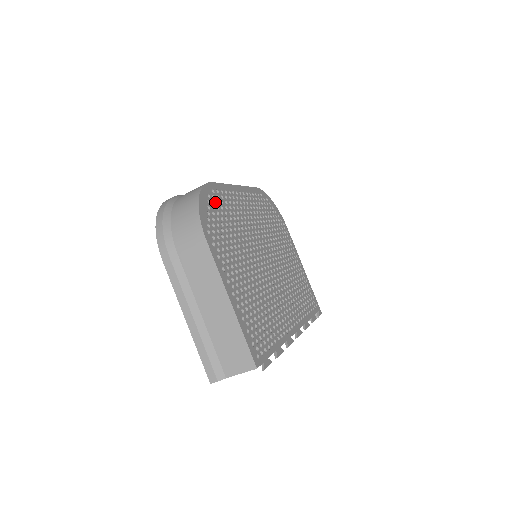
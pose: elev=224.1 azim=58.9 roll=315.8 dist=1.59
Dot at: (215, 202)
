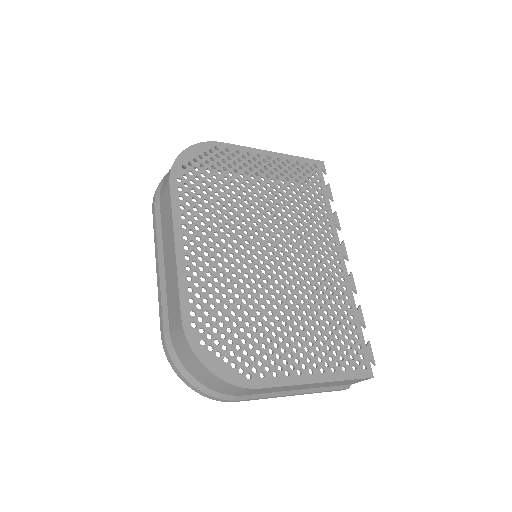
Dot at: (209, 331)
